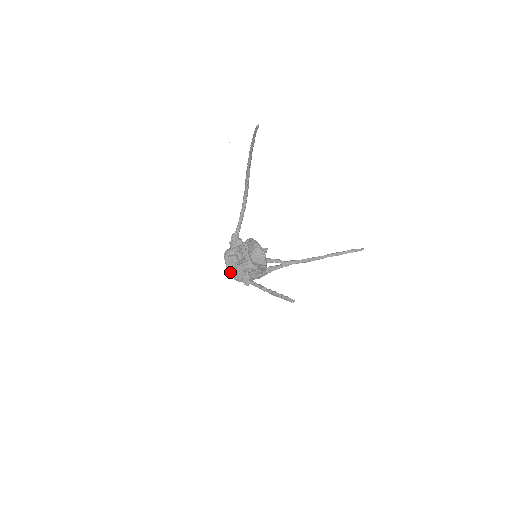
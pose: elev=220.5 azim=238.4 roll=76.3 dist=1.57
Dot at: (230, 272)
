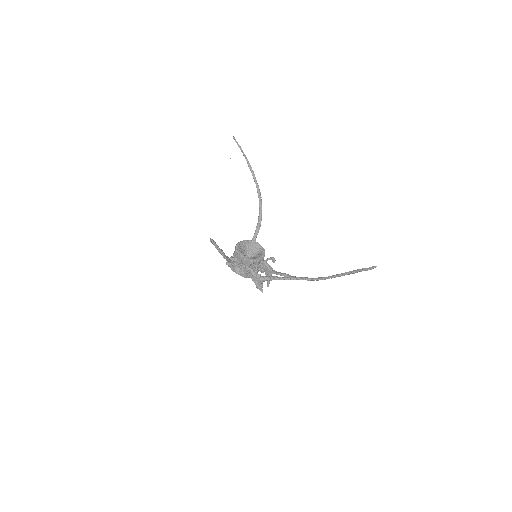
Dot at: occluded
